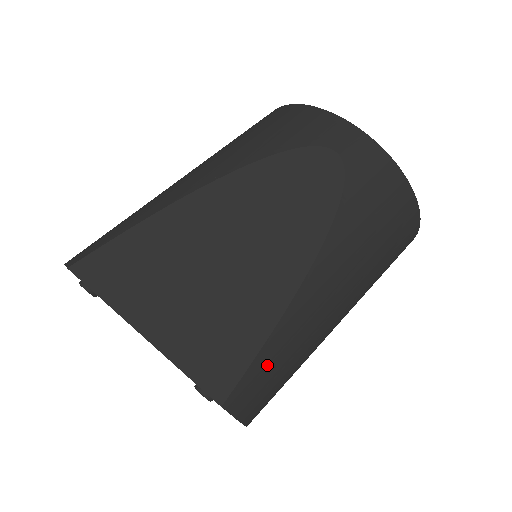
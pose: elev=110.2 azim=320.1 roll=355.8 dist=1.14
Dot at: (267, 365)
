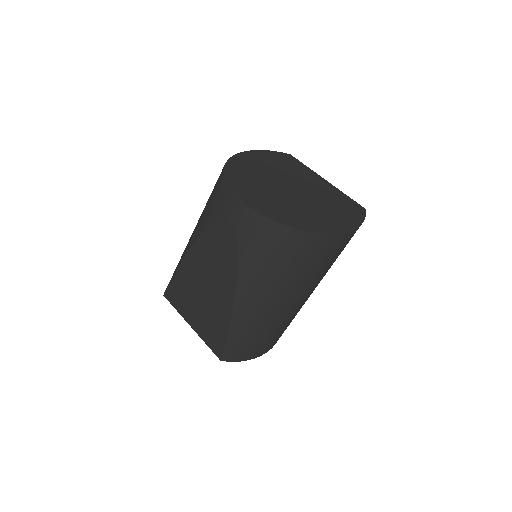
Dot at: (236, 342)
